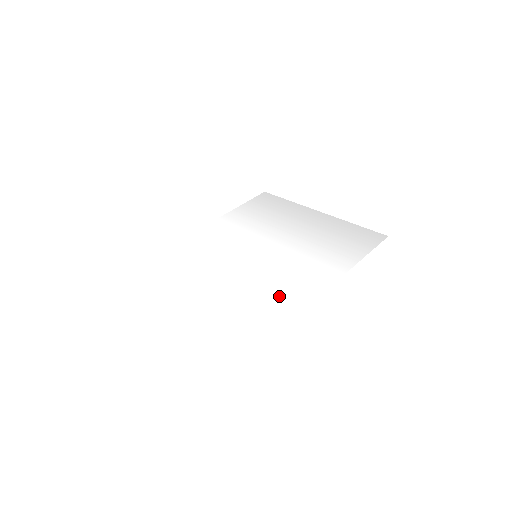
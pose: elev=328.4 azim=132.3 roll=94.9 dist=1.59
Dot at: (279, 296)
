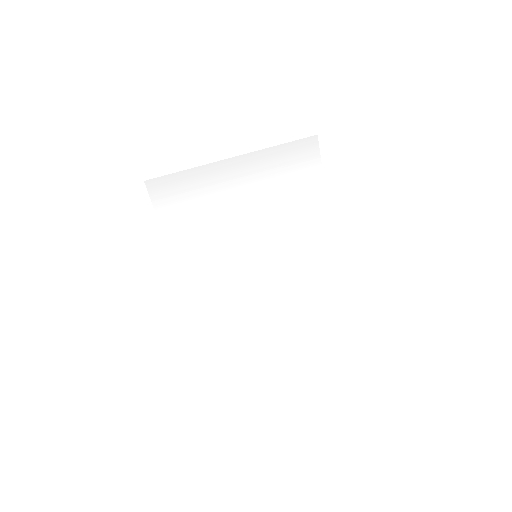
Dot at: (312, 267)
